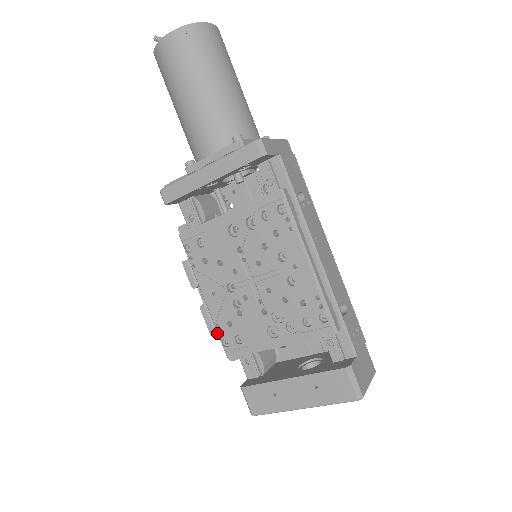
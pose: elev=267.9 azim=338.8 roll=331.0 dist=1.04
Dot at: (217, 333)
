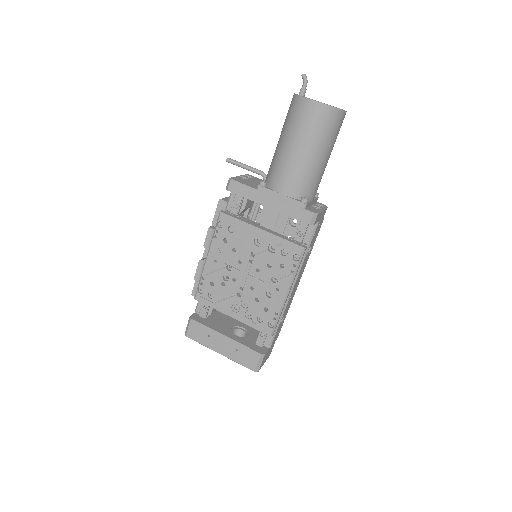
Dot at: (199, 281)
